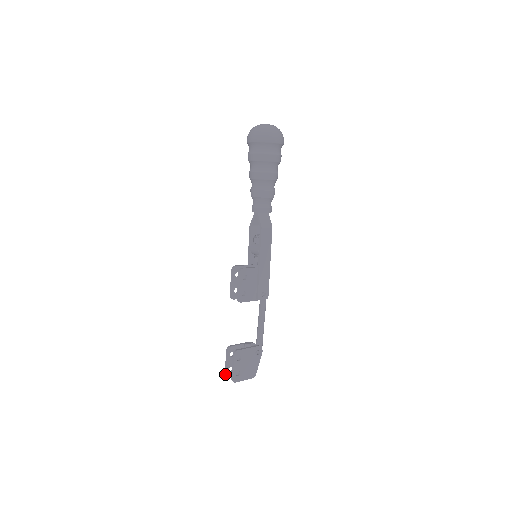
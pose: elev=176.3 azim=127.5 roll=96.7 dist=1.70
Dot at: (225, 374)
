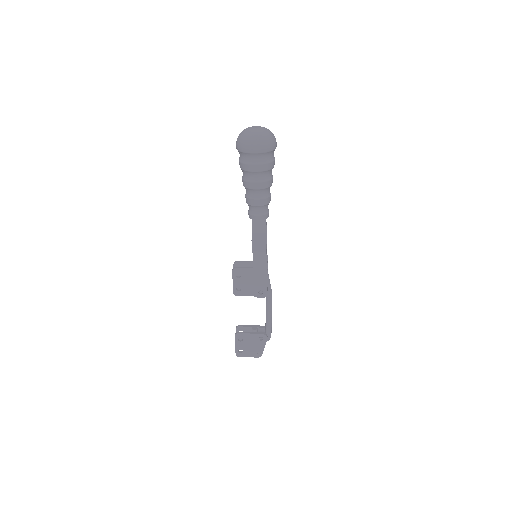
Dot at: occluded
